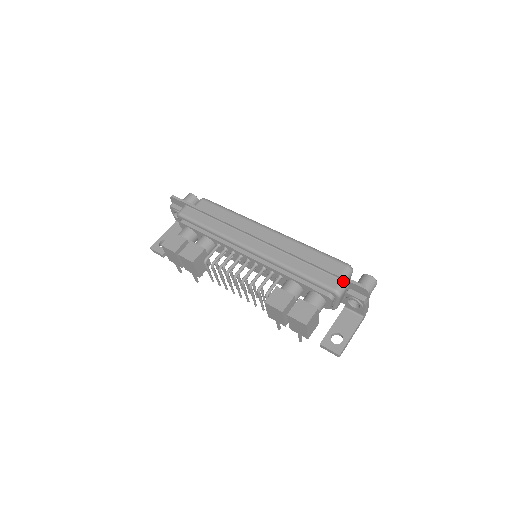
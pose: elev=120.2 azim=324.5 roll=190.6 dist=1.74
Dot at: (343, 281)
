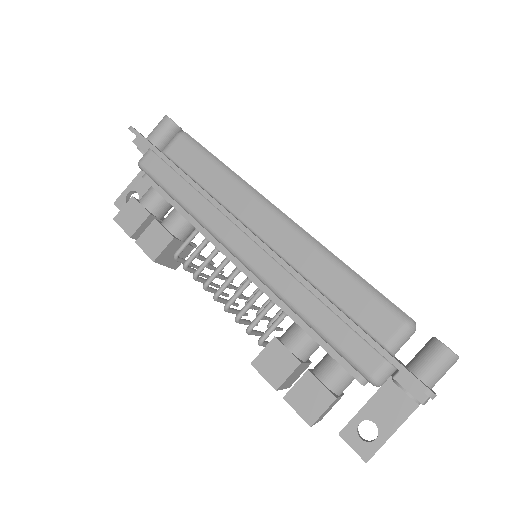
Dot at: (389, 362)
